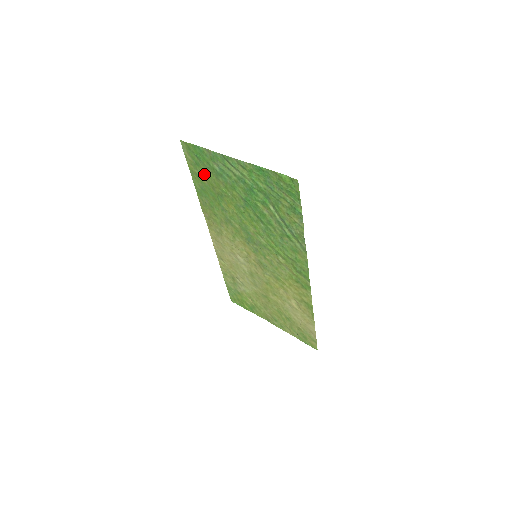
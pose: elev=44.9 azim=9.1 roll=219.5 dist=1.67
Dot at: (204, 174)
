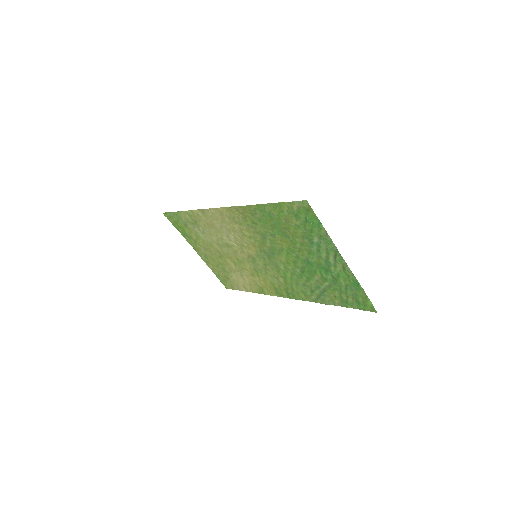
Dot at: (292, 221)
